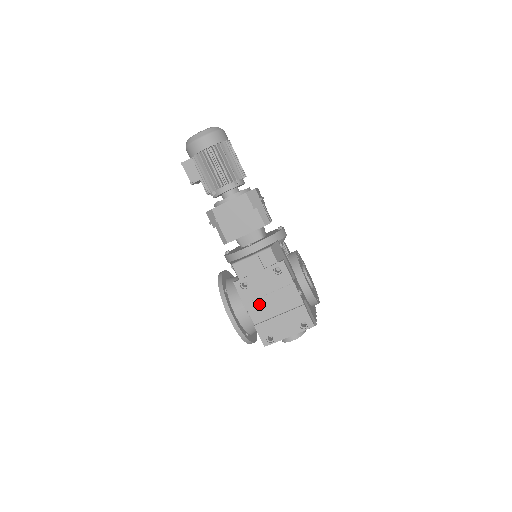
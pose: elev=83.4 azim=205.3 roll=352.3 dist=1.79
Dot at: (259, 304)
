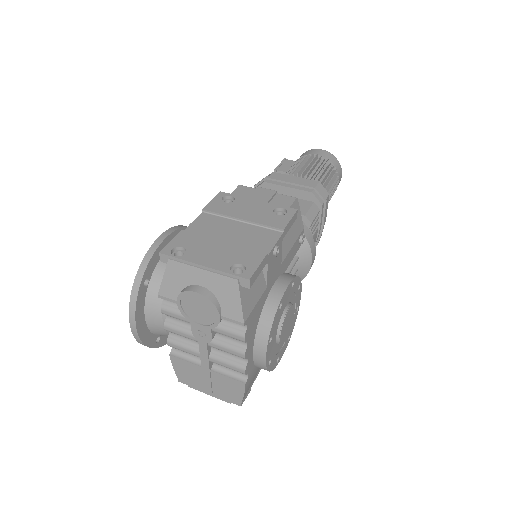
Dot at: (217, 222)
